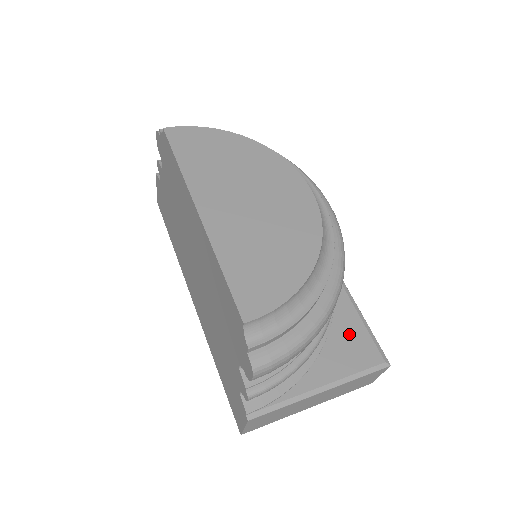
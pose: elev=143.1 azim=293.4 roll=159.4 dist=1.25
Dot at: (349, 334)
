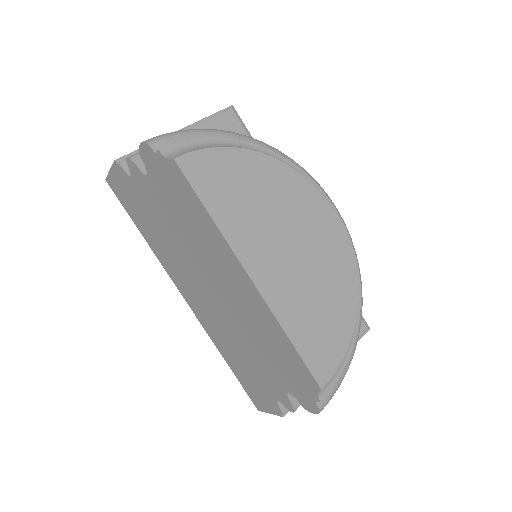
Dot at: occluded
